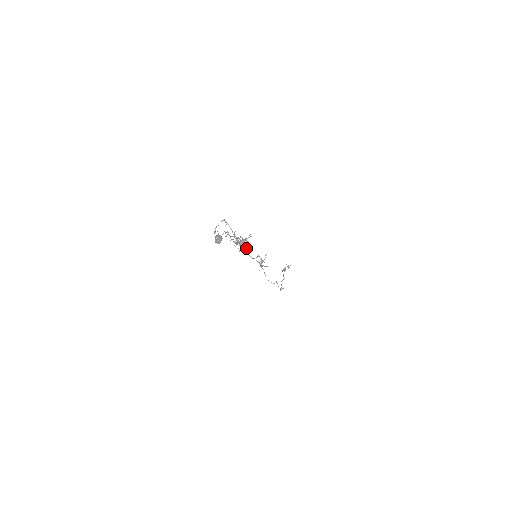
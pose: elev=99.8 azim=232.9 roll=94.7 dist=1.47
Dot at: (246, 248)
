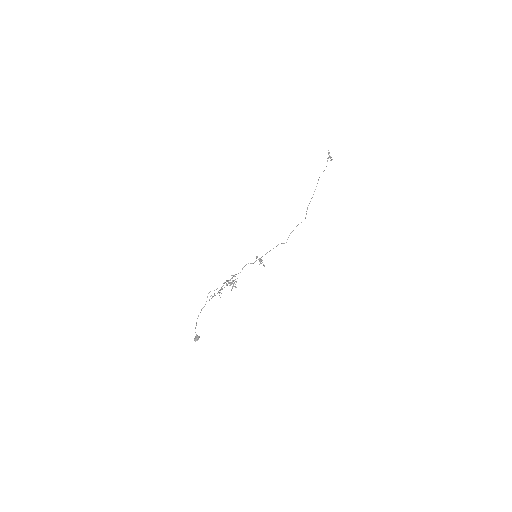
Dot at: occluded
